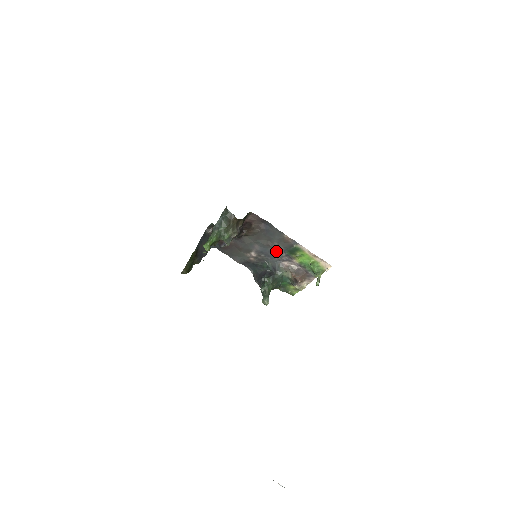
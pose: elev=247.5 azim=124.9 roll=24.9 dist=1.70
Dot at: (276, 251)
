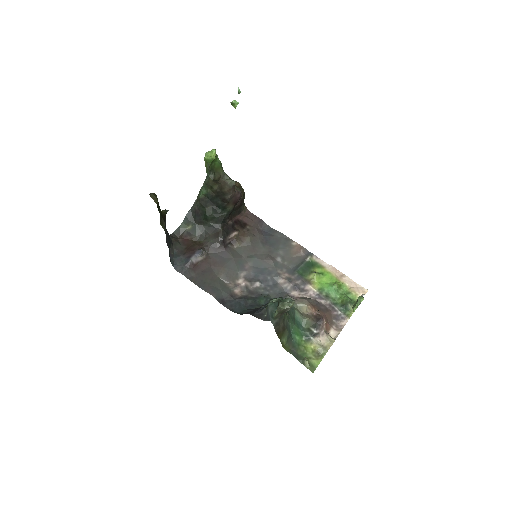
Dot at: (280, 272)
